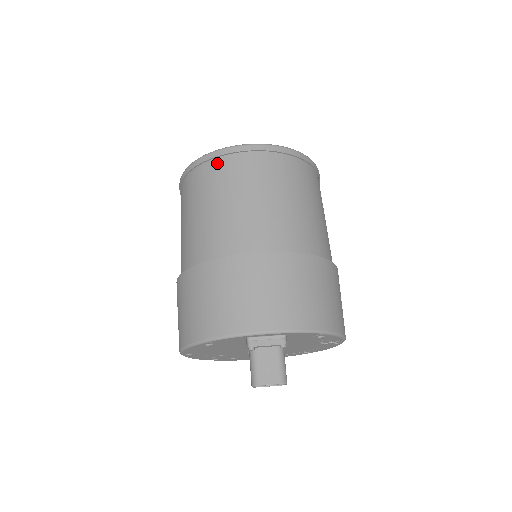
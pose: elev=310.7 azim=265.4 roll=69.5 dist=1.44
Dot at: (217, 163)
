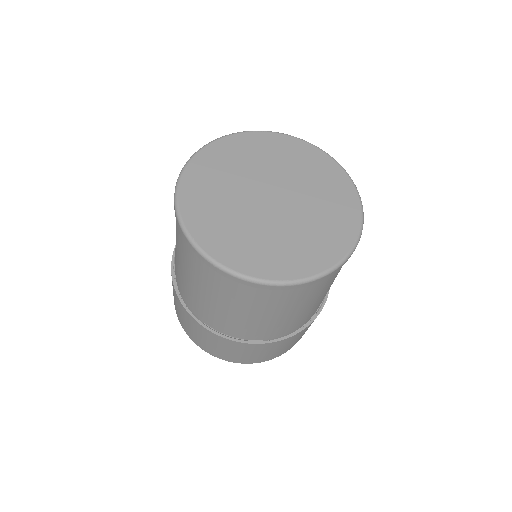
Dot at: (206, 266)
